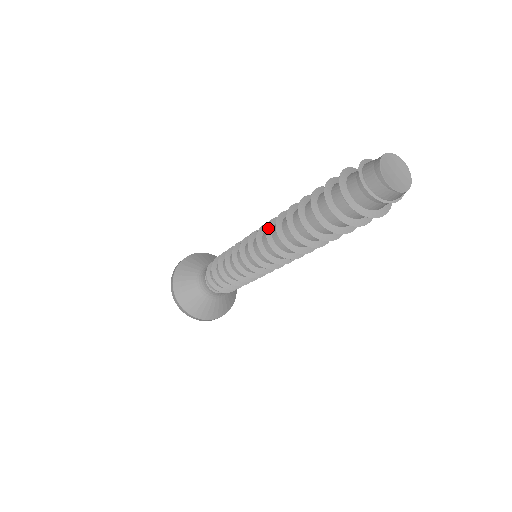
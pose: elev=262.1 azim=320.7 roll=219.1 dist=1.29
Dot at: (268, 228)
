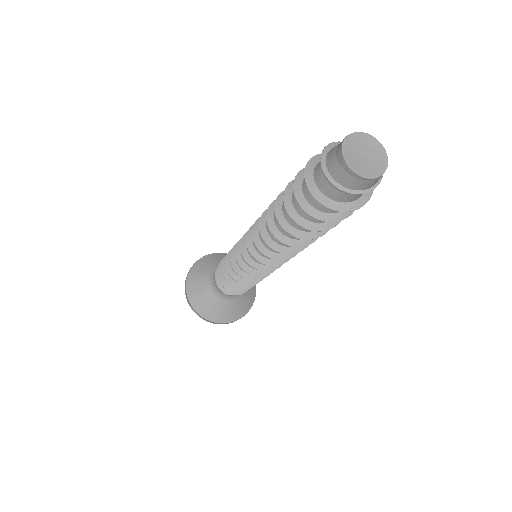
Dot at: (255, 239)
